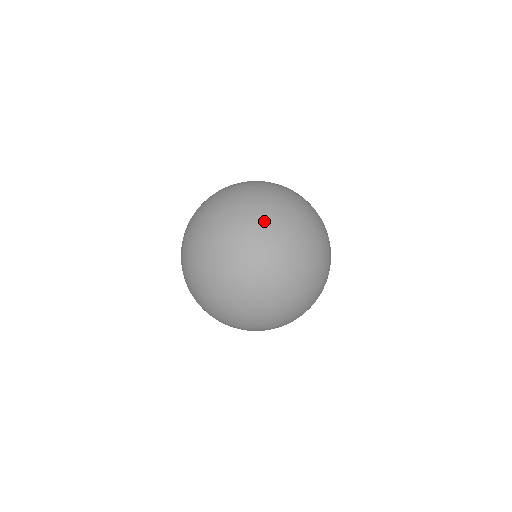
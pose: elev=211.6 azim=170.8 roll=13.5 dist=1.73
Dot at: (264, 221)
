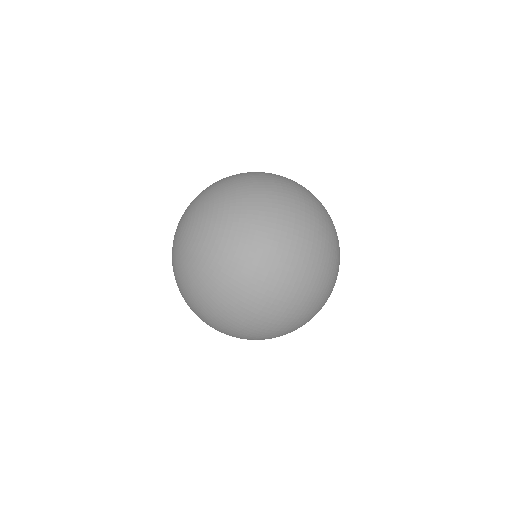
Dot at: (190, 230)
